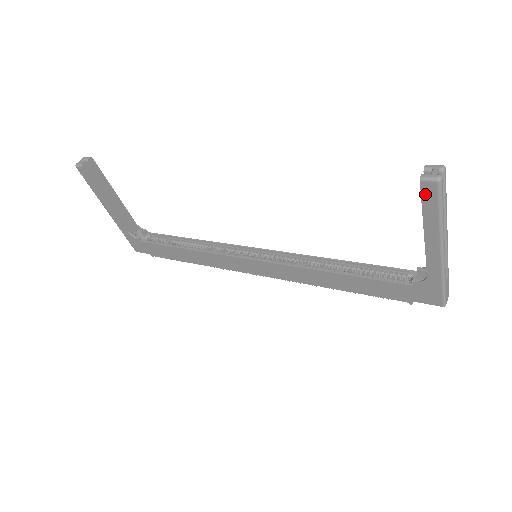
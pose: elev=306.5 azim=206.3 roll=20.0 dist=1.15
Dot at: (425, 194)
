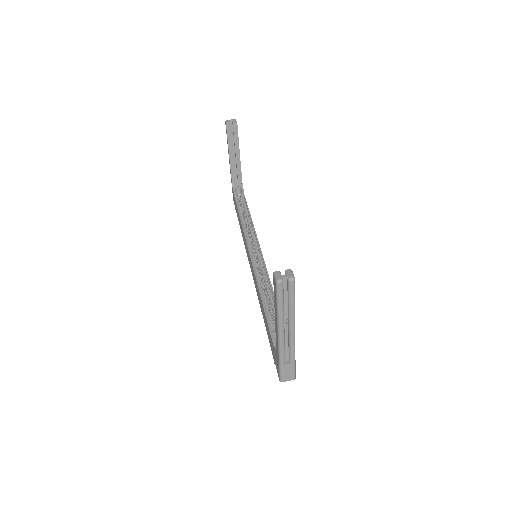
Dot at: (274, 285)
